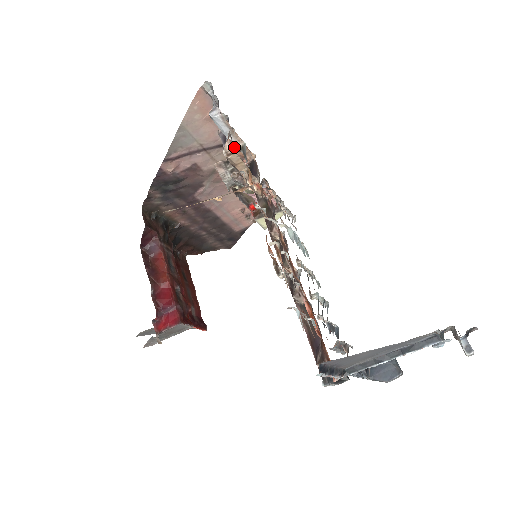
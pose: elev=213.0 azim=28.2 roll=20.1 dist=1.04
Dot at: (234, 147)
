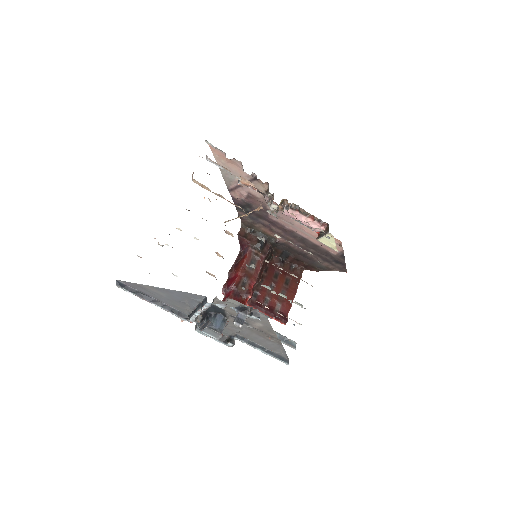
Dot at: occluded
